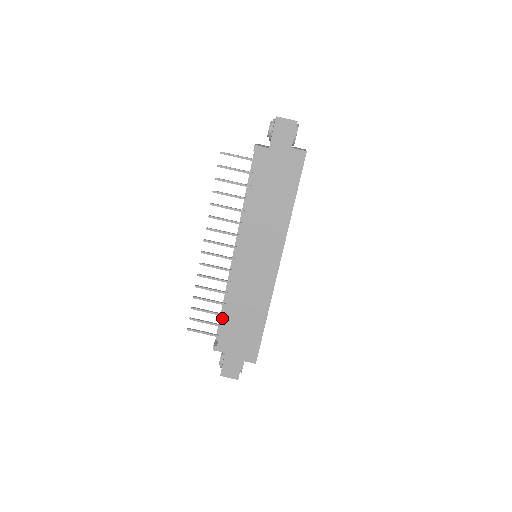
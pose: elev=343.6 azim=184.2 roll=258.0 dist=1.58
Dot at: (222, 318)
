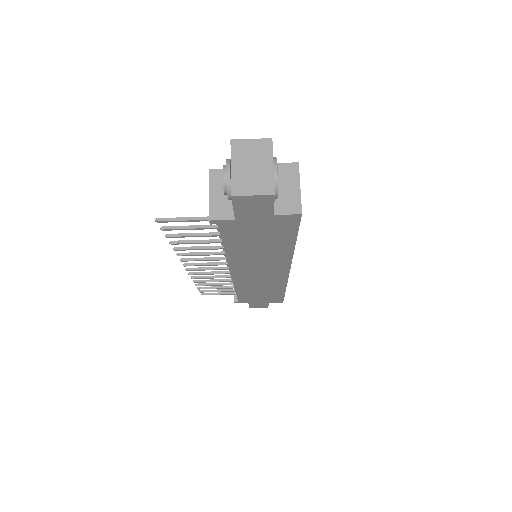
Dot at: occluded
